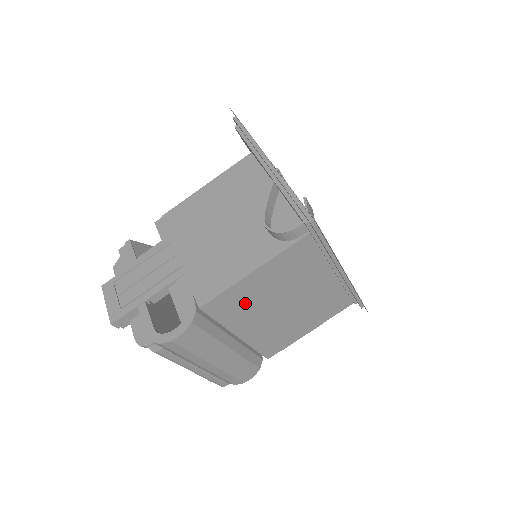
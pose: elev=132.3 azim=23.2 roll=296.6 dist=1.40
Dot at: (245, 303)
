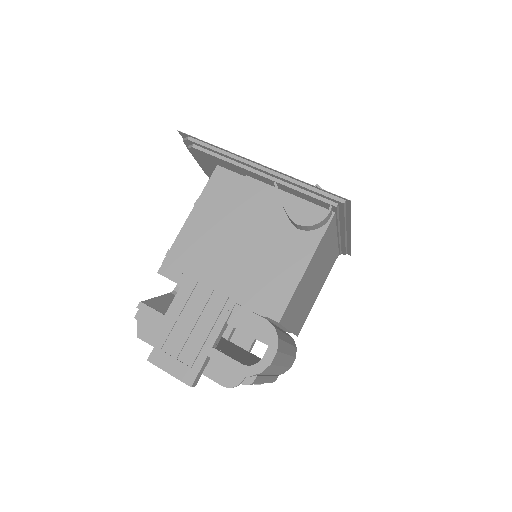
Dot at: (298, 298)
